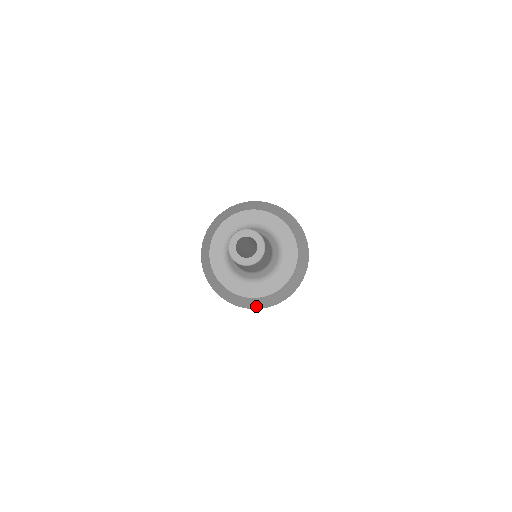
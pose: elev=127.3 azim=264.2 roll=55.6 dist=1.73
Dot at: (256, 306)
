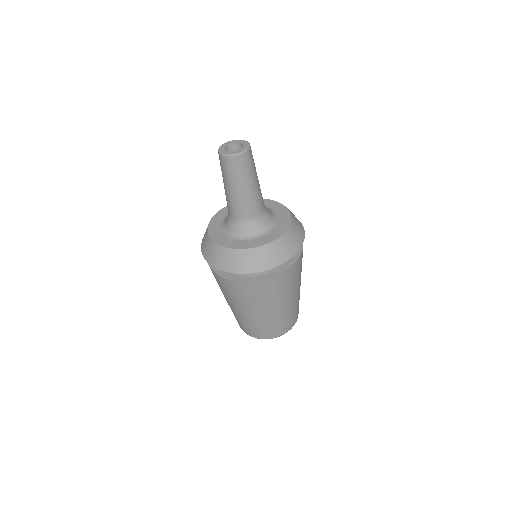
Dot at: (276, 260)
